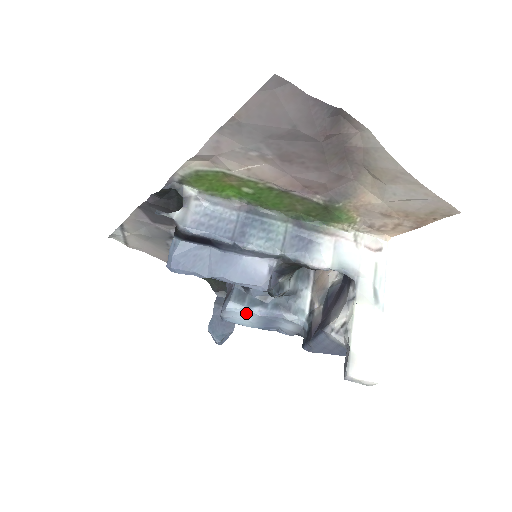
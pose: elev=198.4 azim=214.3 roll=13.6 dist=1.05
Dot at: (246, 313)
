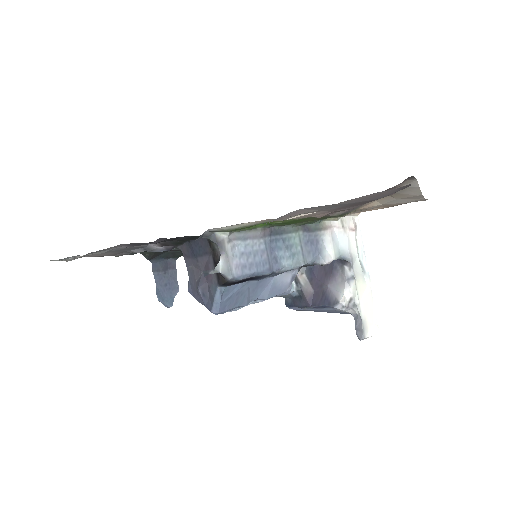
Dot at: occluded
